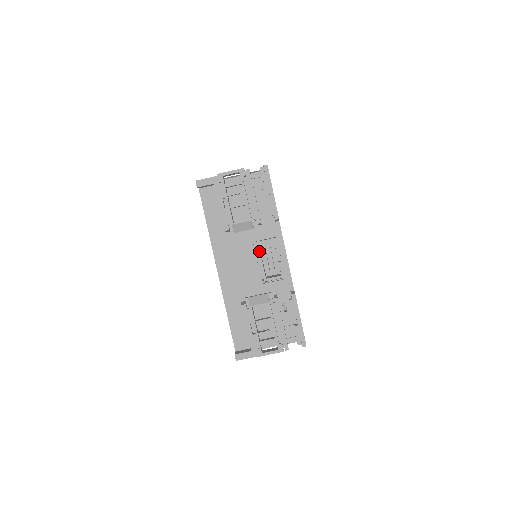
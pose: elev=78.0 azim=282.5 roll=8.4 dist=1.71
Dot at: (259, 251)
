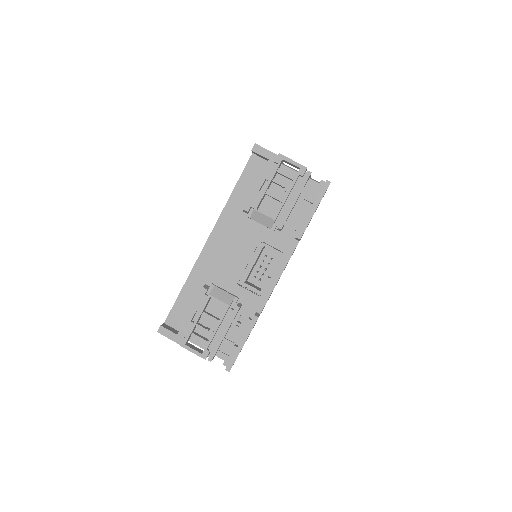
Dot at: (259, 253)
